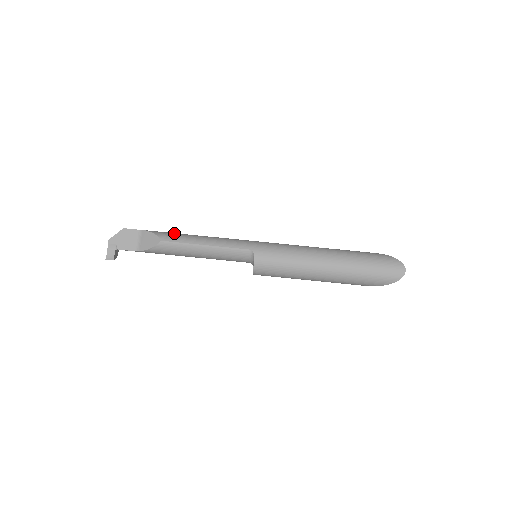
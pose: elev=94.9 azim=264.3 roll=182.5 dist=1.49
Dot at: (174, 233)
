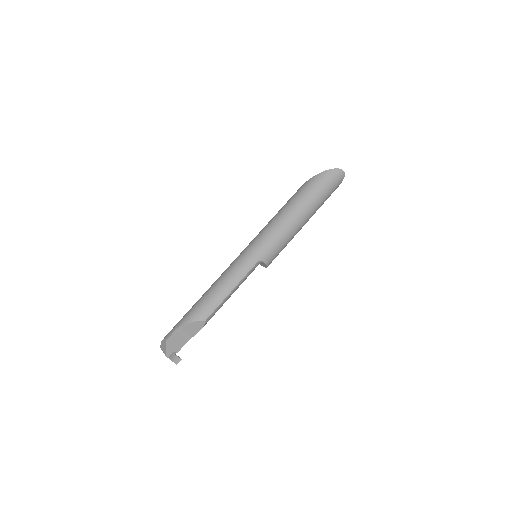
Dot at: (202, 305)
